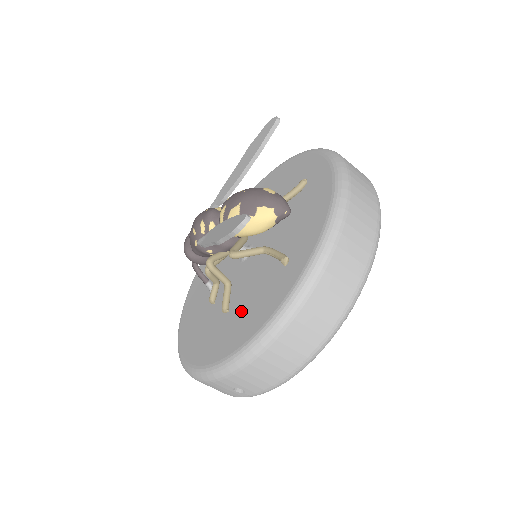
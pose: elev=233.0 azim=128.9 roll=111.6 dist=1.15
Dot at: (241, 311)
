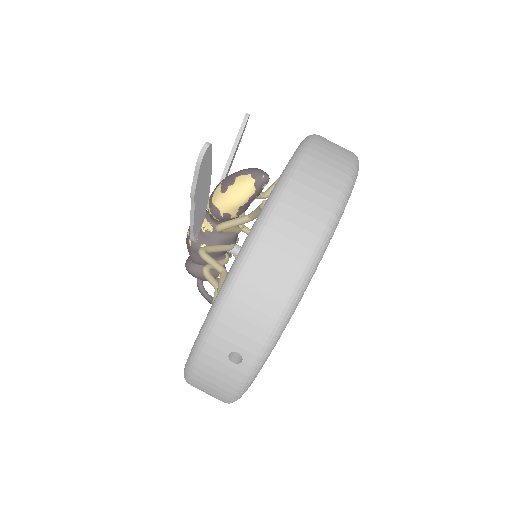
Dot at: occluded
